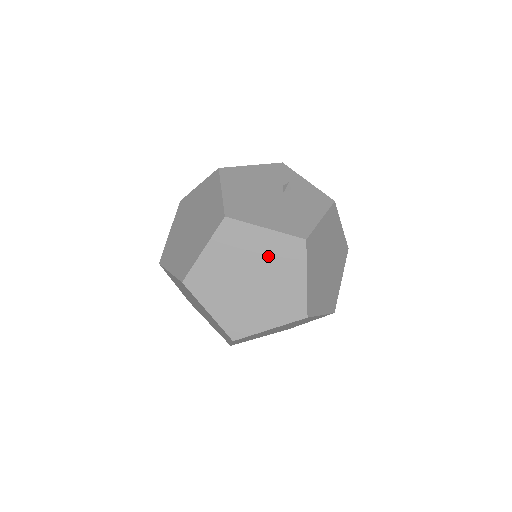
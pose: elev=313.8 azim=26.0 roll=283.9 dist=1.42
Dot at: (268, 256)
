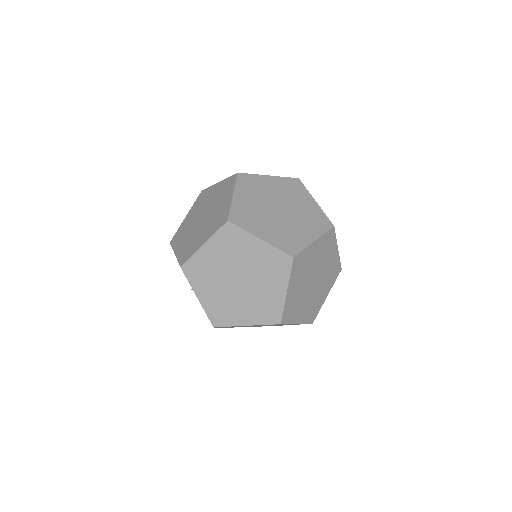
Dot at: (281, 192)
